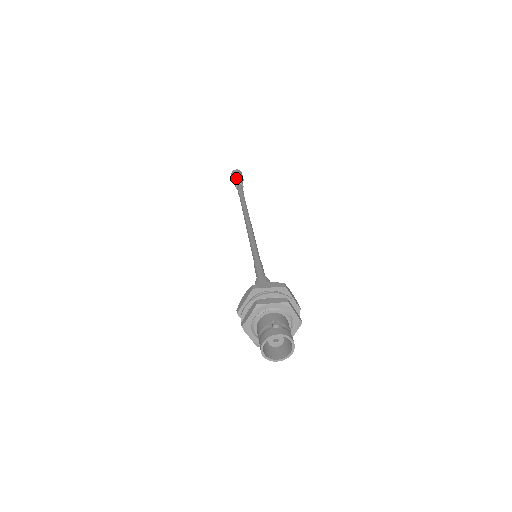
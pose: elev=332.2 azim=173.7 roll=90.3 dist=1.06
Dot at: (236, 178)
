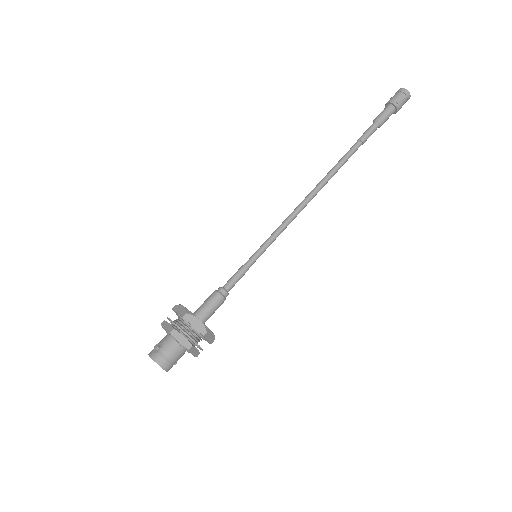
Dot at: (384, 108)
